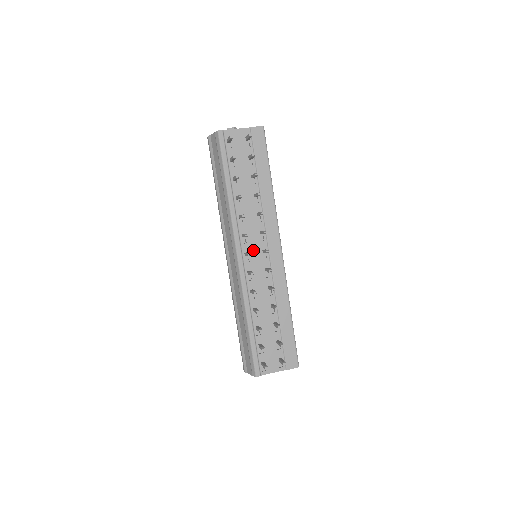
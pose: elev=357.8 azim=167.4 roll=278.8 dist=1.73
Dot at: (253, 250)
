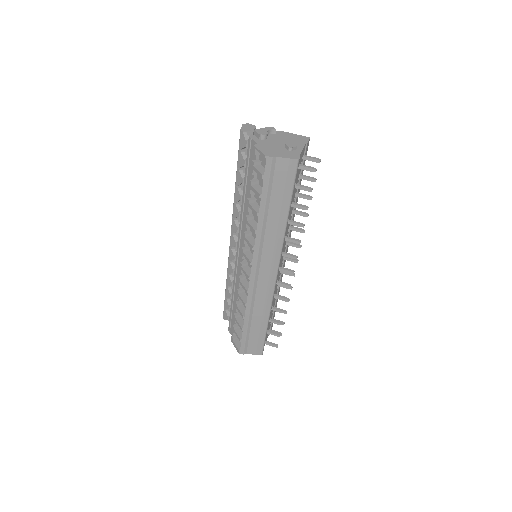
Dot at: (281, 261)
